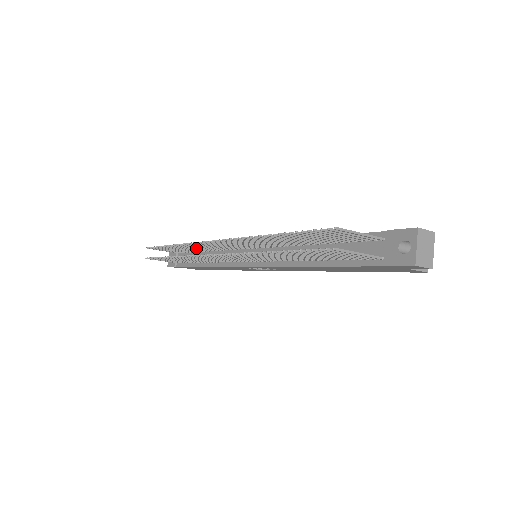
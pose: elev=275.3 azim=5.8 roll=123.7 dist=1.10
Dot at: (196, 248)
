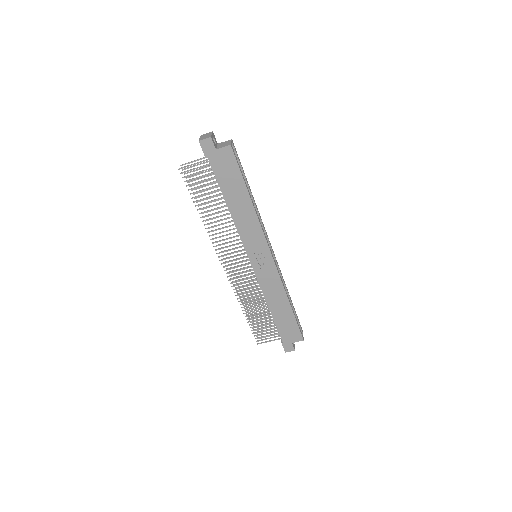
Dot at: (254, 296)
